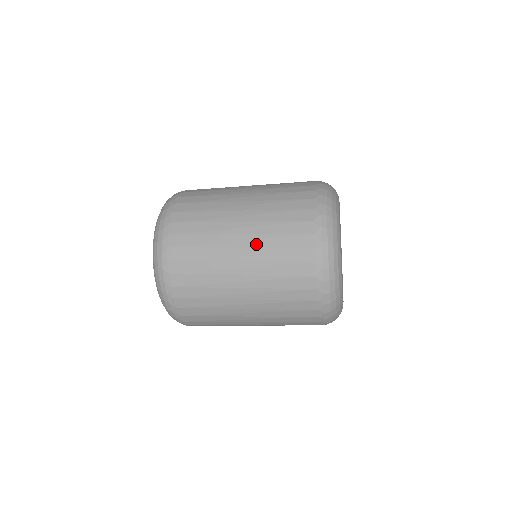
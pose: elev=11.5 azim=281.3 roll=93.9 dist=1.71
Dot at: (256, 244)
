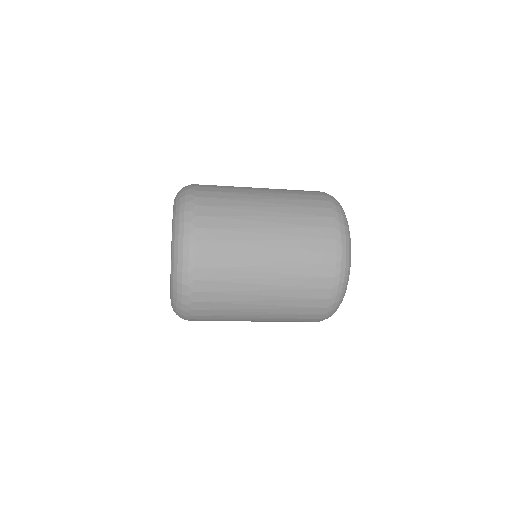
Dot at: (279, 195)
